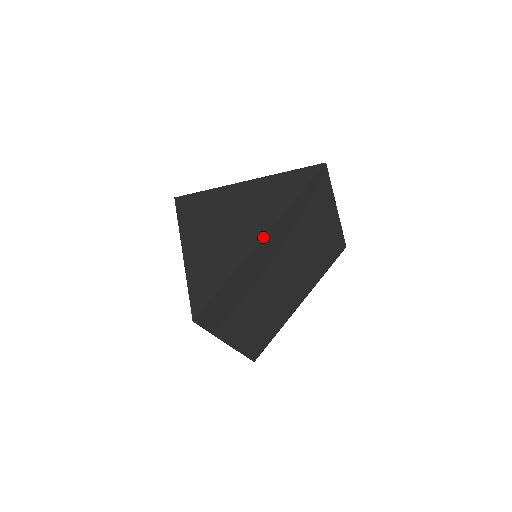
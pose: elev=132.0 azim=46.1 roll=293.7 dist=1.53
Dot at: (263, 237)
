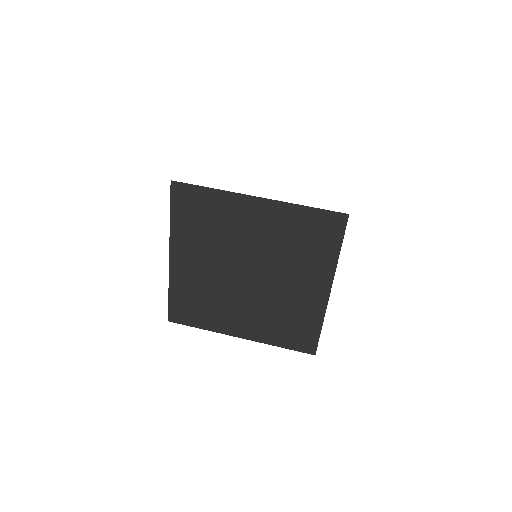
Dot at: (170, 255)
